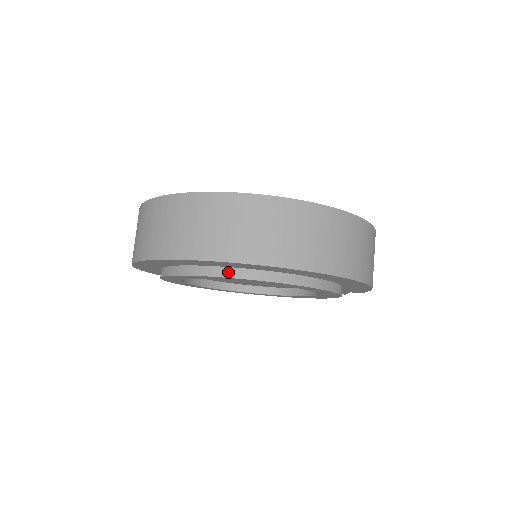
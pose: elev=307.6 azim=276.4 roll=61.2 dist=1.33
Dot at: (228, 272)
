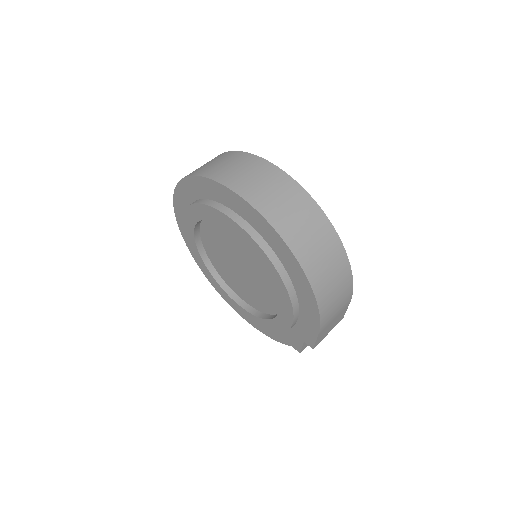
Dot at: (229, 212)
